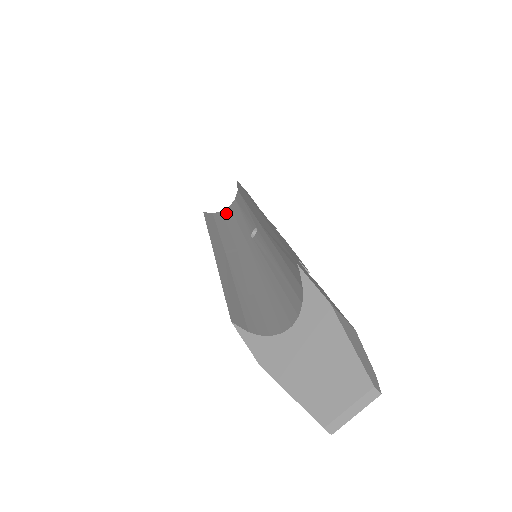
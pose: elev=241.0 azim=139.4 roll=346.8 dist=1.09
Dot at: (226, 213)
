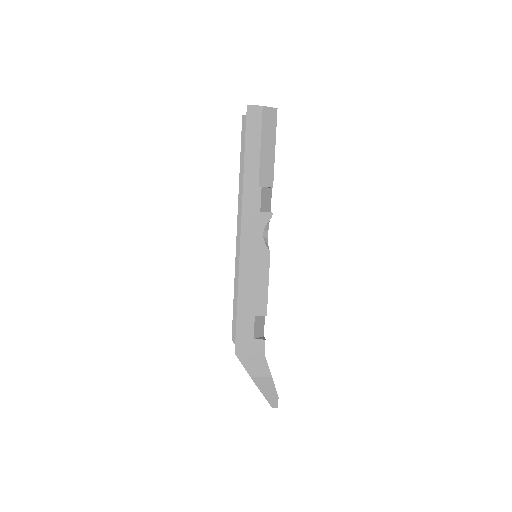
Dot at: occluded
